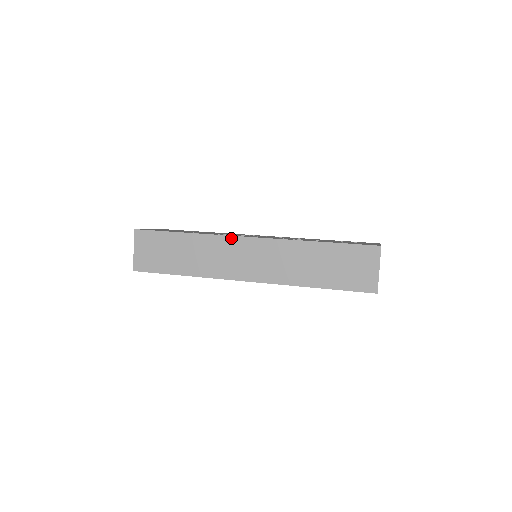
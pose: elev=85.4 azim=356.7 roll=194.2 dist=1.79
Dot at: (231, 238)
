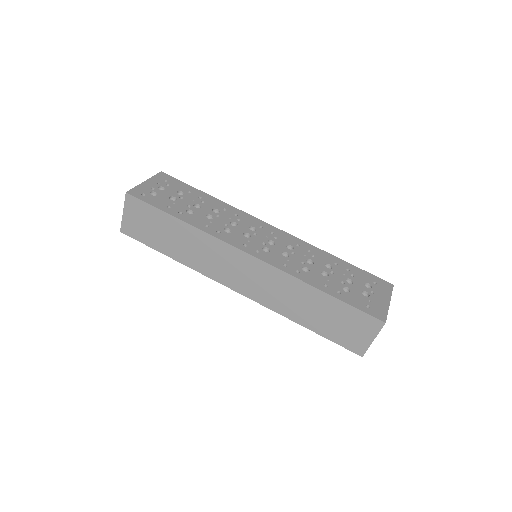
Dot at: (230, 247)
